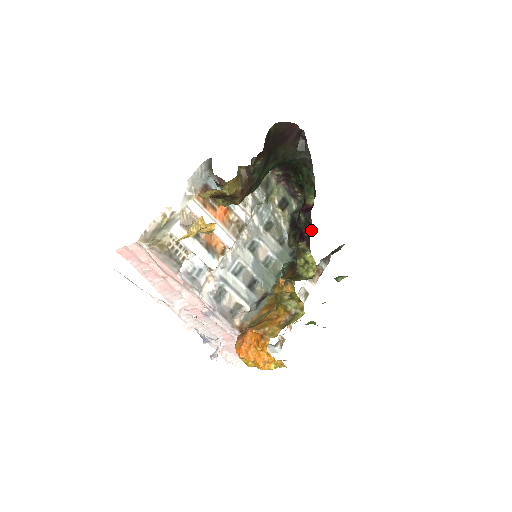
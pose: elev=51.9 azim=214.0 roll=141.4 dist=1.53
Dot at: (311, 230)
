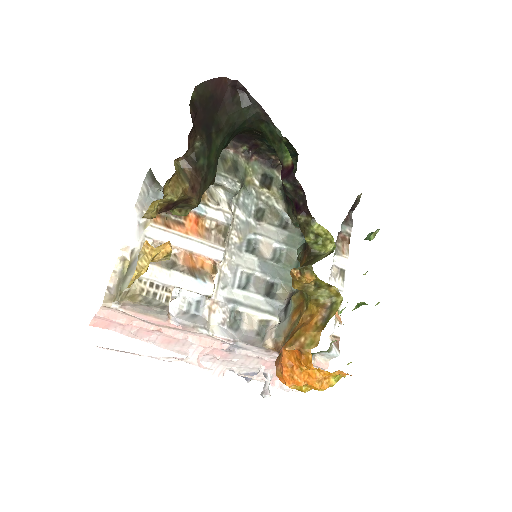
Dot at: (304, 195)
